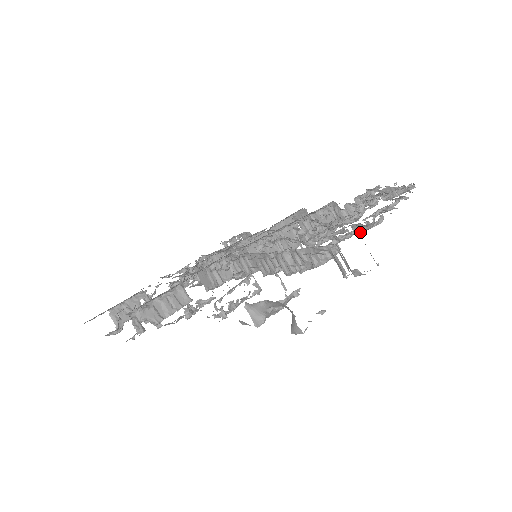
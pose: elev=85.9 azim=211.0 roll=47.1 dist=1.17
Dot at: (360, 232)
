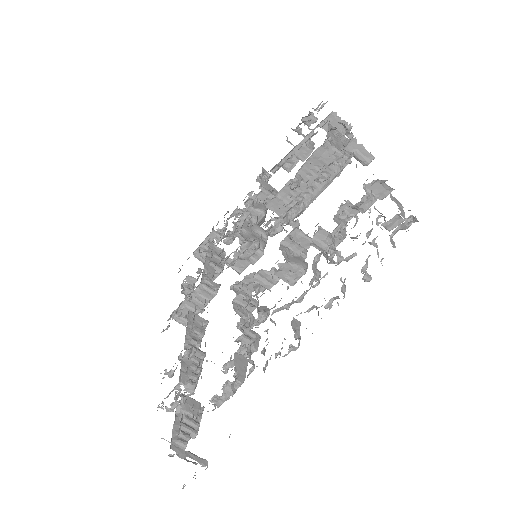
Dot at: occluded
